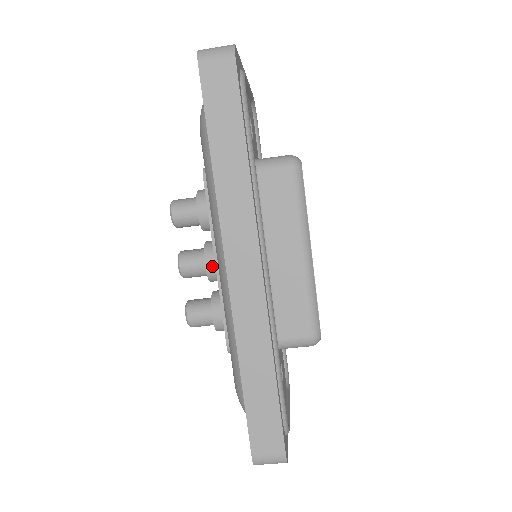
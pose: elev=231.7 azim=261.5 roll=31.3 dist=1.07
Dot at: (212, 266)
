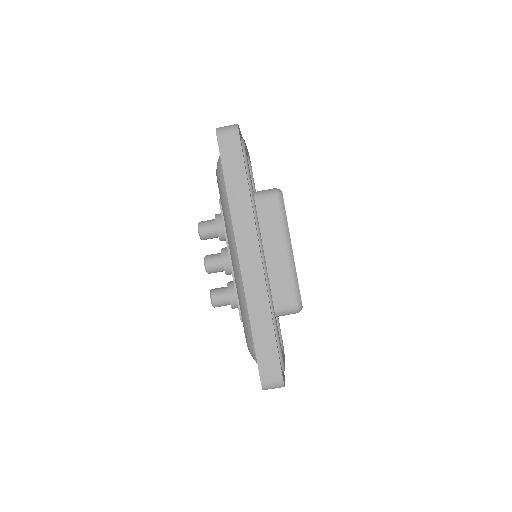
Dot at: (227, 263)
